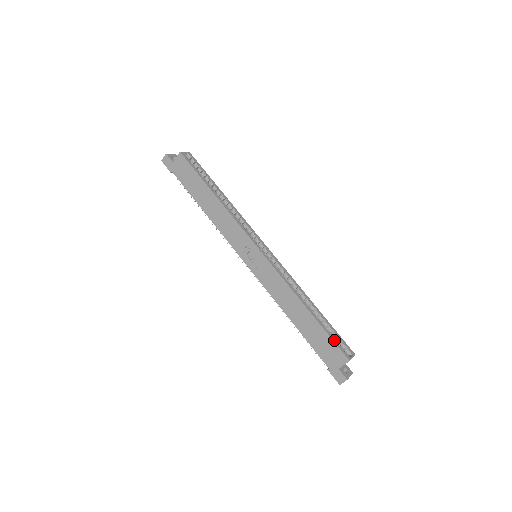
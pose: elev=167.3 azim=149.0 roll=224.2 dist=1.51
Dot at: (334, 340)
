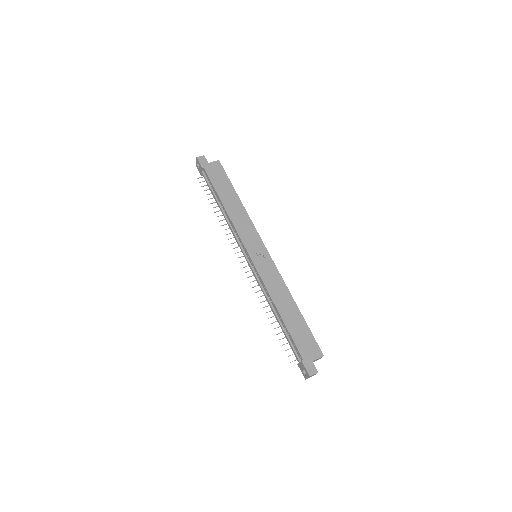
Dot at: (313, 336)
